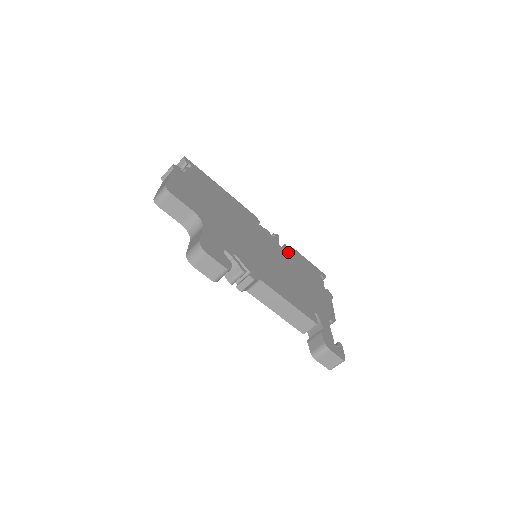
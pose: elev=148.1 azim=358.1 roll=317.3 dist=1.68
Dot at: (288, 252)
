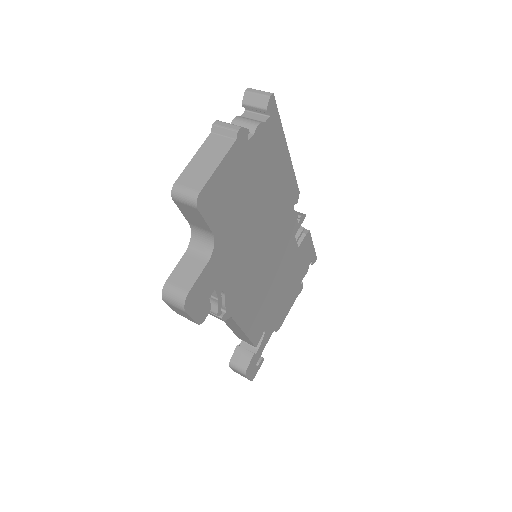
Dot at: occluded
